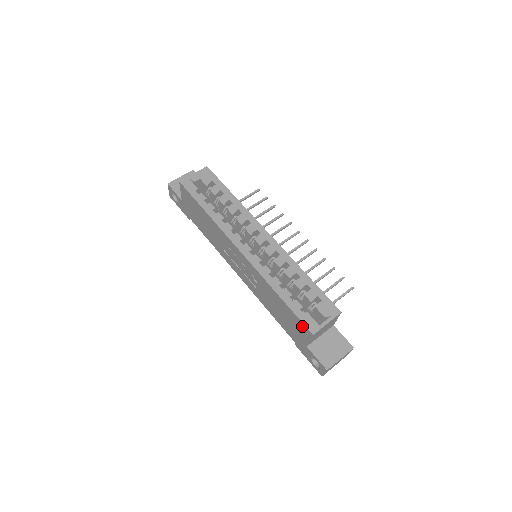
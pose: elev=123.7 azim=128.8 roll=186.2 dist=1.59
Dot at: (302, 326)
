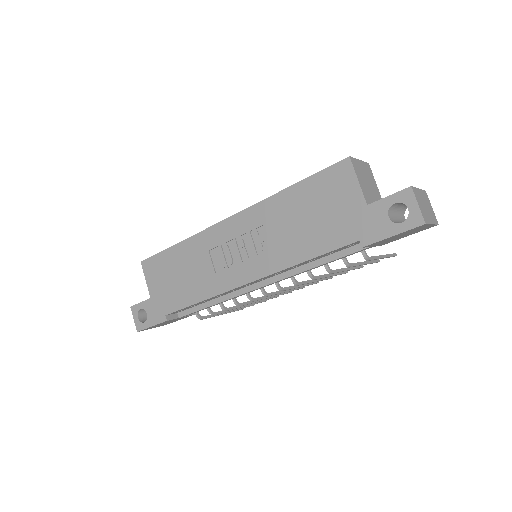
Dot at: (334, 173)
